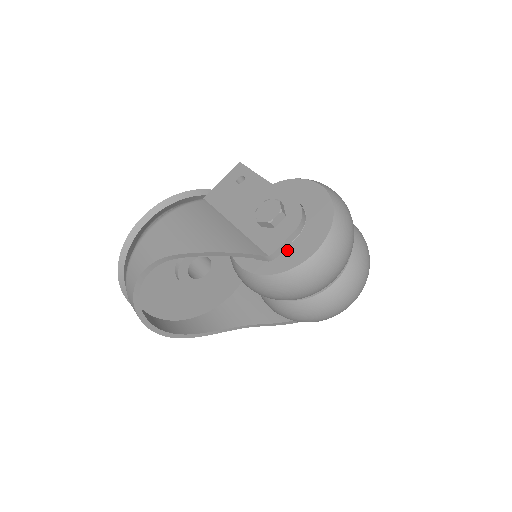
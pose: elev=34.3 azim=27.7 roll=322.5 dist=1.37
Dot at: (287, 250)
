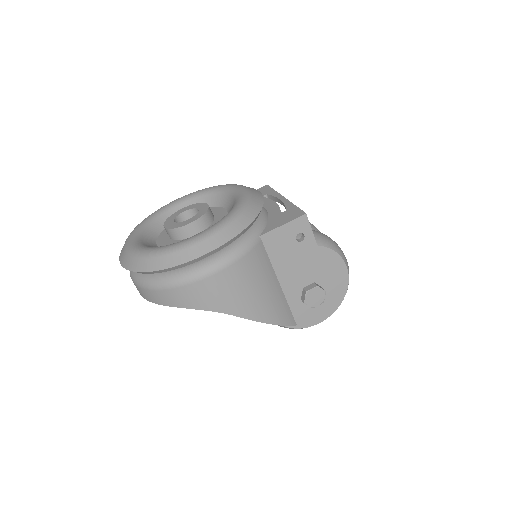
Dot at: occluded
